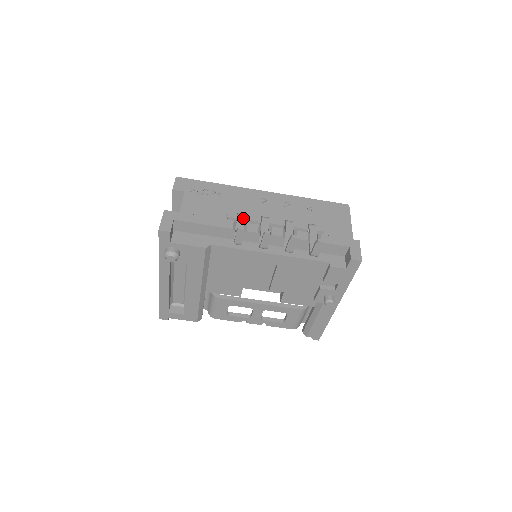
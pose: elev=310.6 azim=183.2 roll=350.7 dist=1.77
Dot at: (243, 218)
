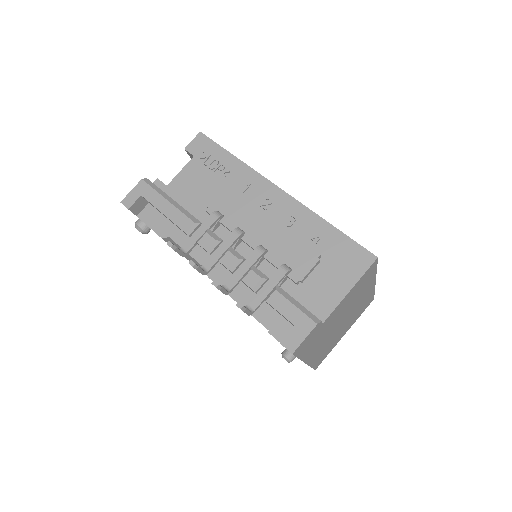
Dot at: (212, 222)
